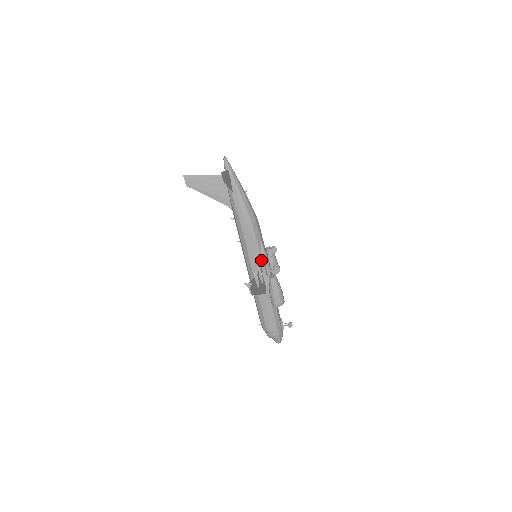
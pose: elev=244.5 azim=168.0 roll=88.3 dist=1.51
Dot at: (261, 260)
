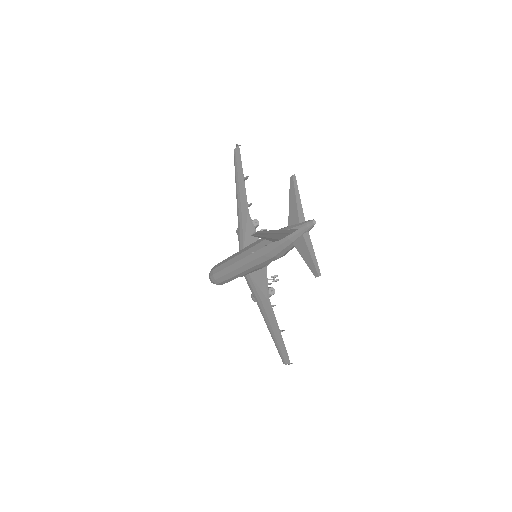
Dot at: (263, 267)
